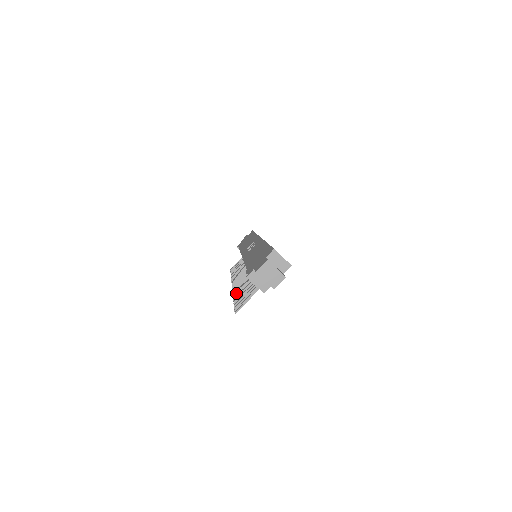
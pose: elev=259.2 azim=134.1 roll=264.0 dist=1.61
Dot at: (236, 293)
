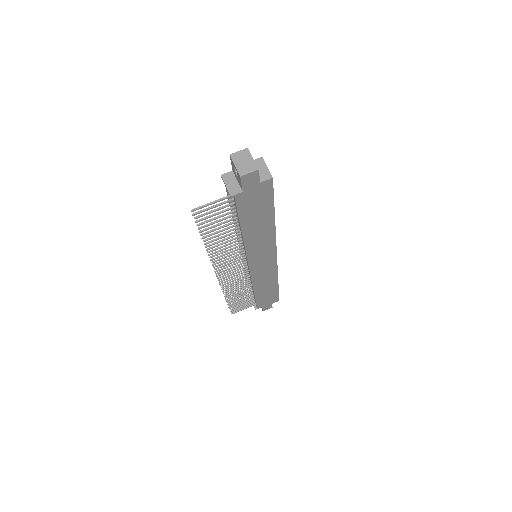
Dot at: occluded
